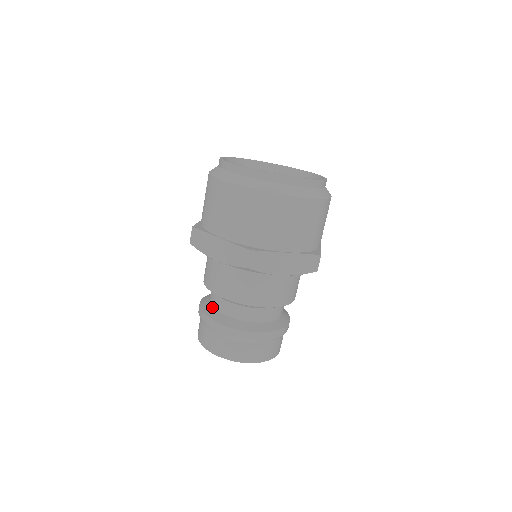
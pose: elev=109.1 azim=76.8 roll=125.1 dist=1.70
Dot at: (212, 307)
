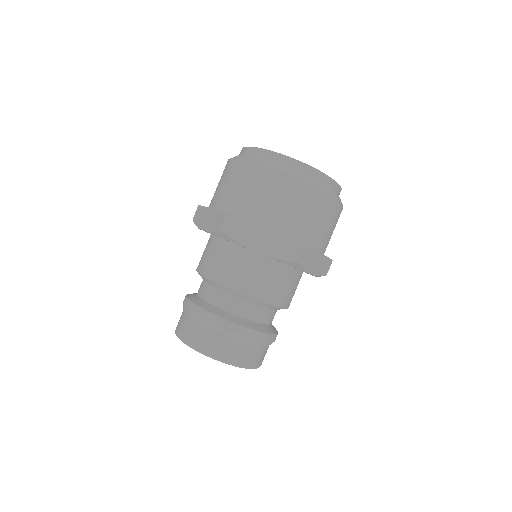
Dot at: (196, 293)
